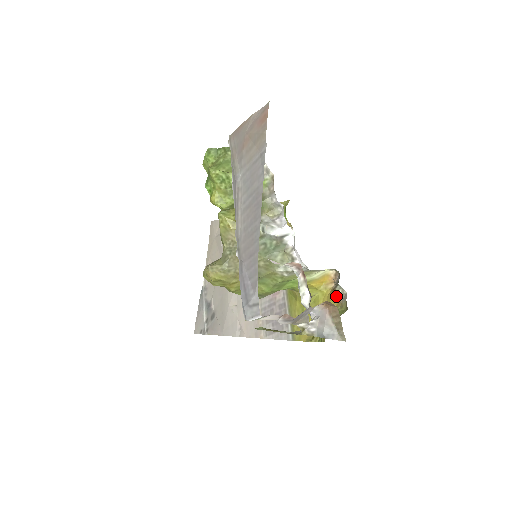
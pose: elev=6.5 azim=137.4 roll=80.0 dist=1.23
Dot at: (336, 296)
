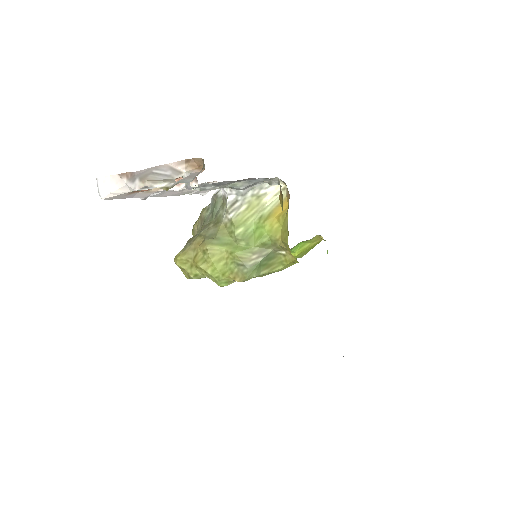
Dot at: occluded
